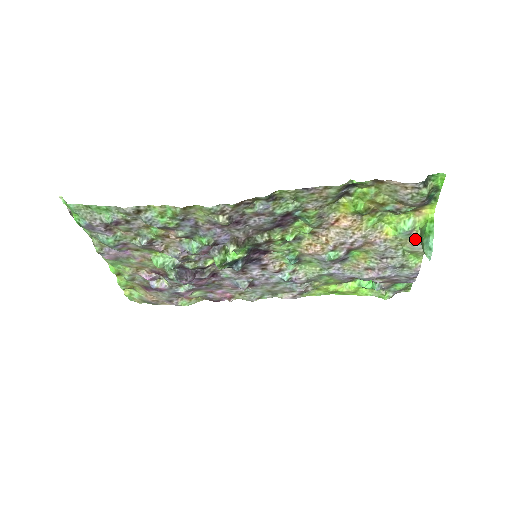
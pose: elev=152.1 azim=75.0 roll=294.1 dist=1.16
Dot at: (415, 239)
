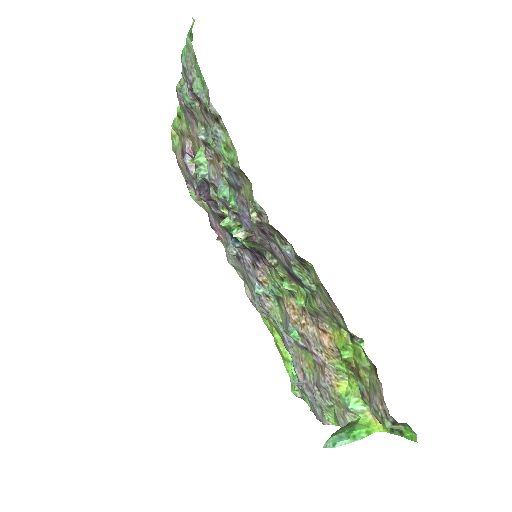
Dot at: (347, 417)
